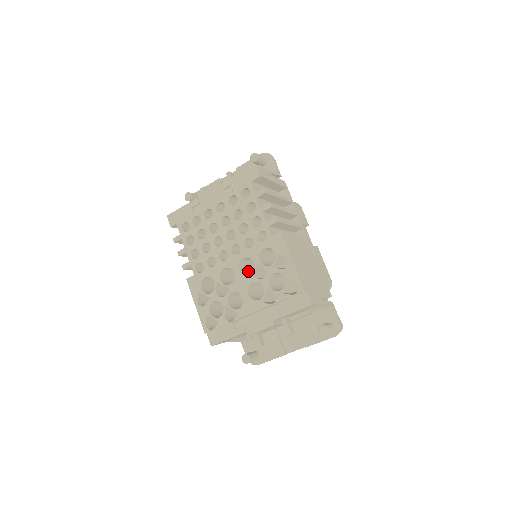
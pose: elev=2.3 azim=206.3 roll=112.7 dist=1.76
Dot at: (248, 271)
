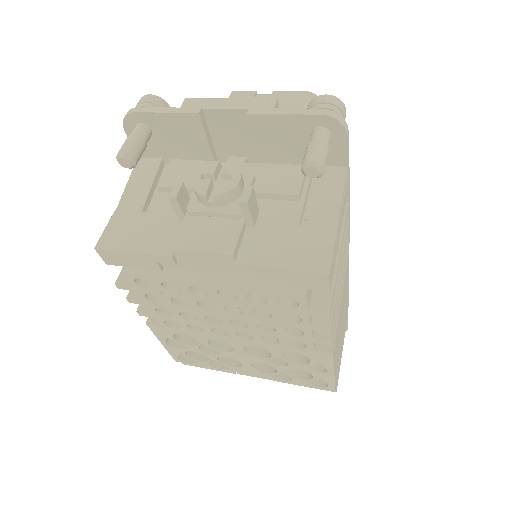
Dot at: occluded
